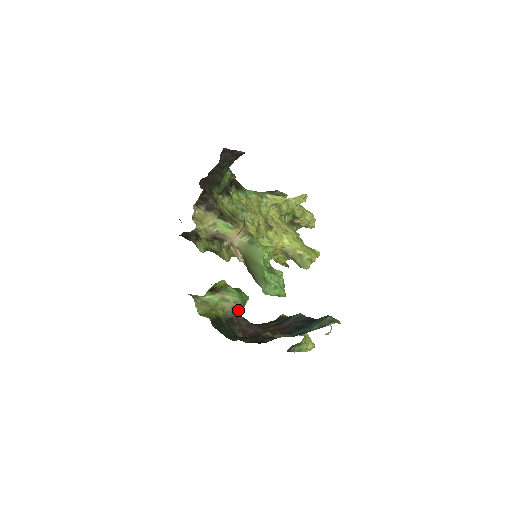
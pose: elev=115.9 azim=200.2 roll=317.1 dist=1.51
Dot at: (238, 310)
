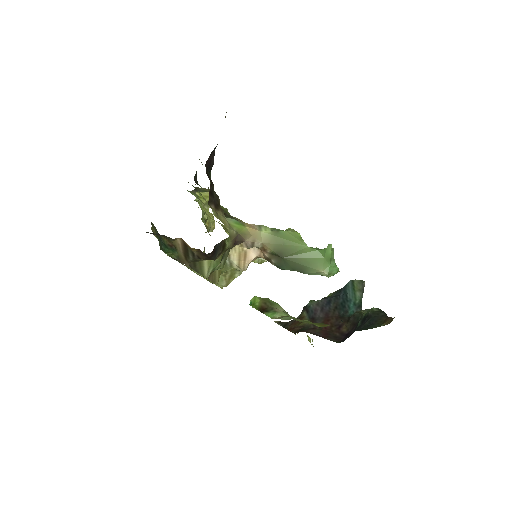
Dot at: occluded
